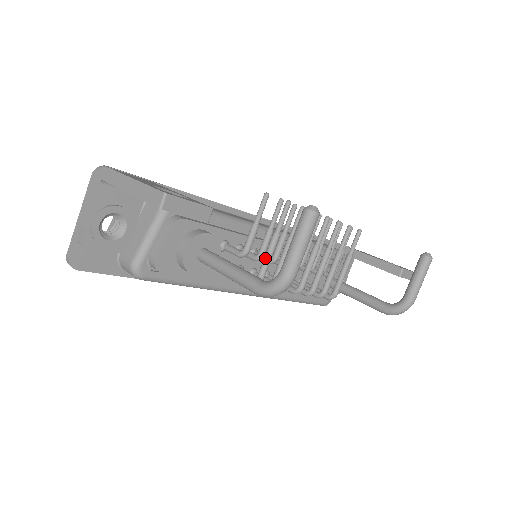
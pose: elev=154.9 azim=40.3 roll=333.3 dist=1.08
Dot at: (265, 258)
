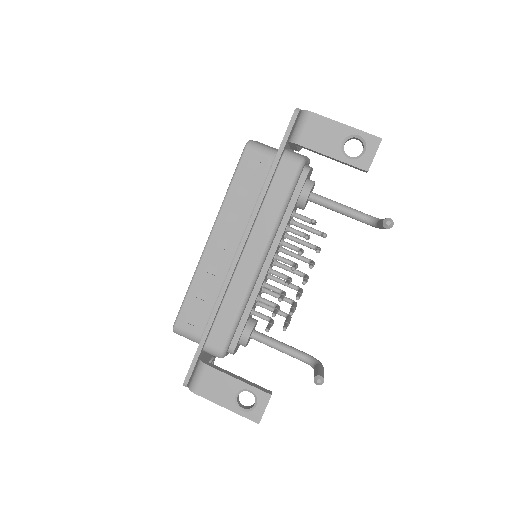
Dot at: occluded
